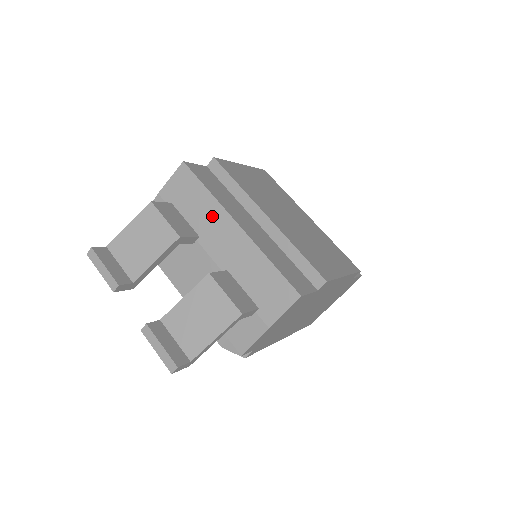
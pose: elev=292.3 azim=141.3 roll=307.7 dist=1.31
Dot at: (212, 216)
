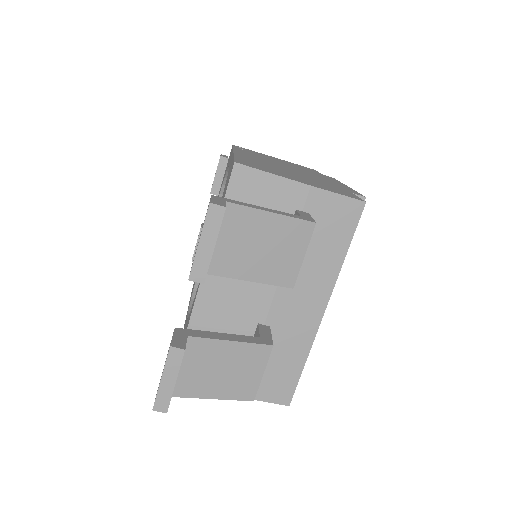
Dot at: (319, 276)
